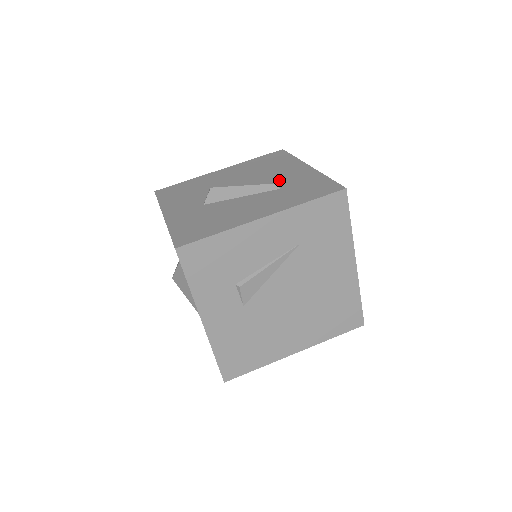
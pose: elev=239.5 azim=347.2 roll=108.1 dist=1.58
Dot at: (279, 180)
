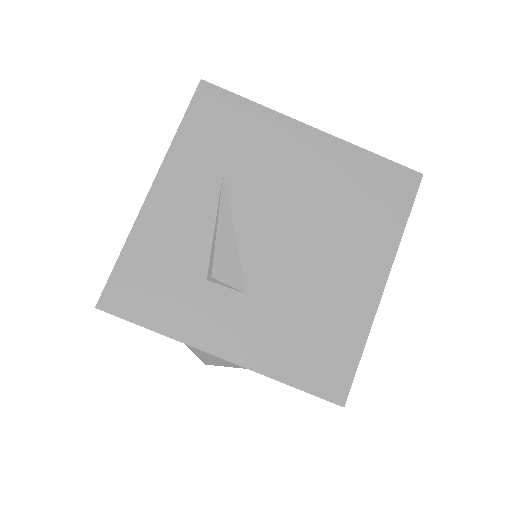
Dot at: occluded
